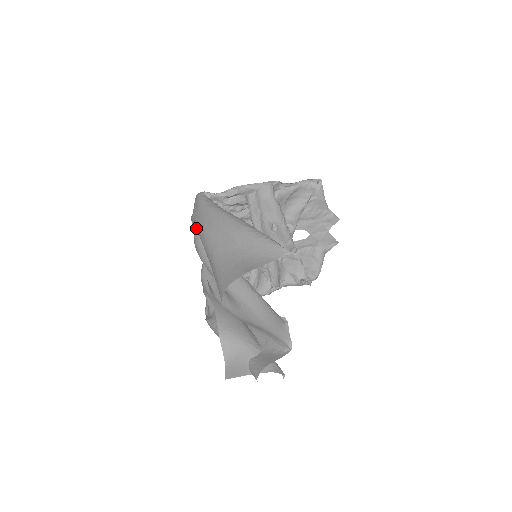
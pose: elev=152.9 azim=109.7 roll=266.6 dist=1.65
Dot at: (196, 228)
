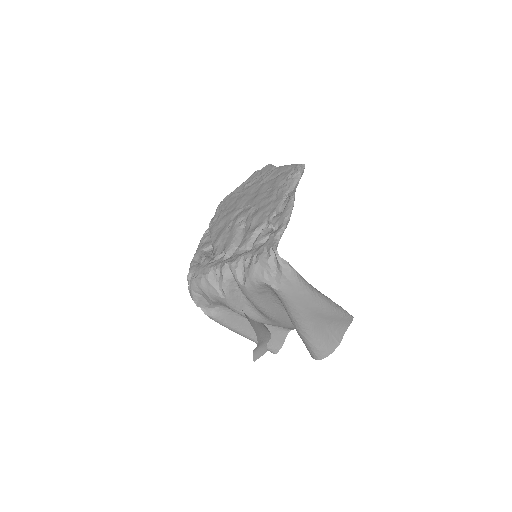
Dot at: (285, 302)
